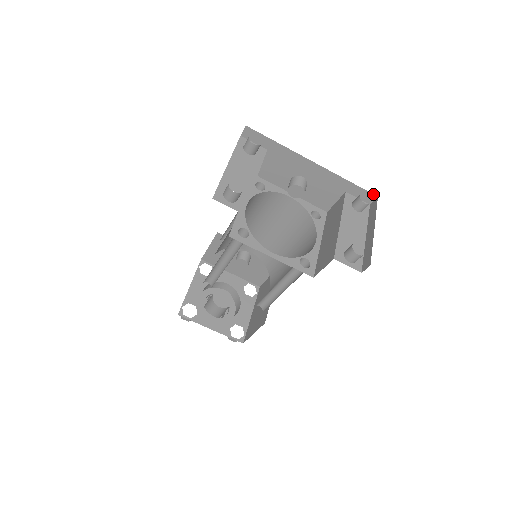
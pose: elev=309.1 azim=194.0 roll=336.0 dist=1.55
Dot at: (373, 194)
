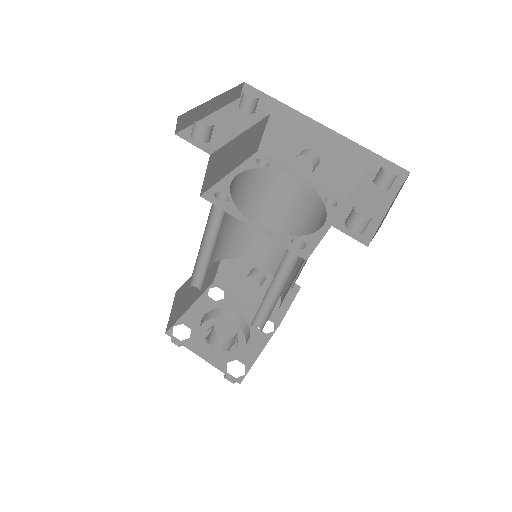
Dot at: (404, 169)
